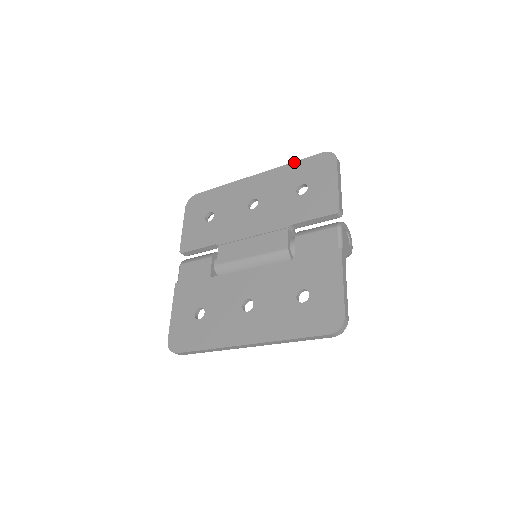
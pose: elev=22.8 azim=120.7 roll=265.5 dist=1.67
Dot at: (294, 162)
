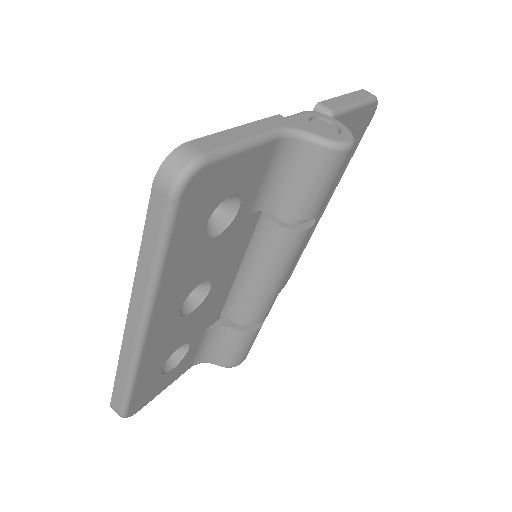
Dot at: occluded
